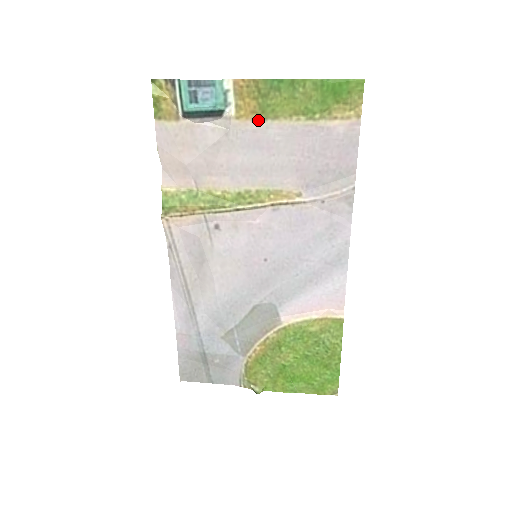
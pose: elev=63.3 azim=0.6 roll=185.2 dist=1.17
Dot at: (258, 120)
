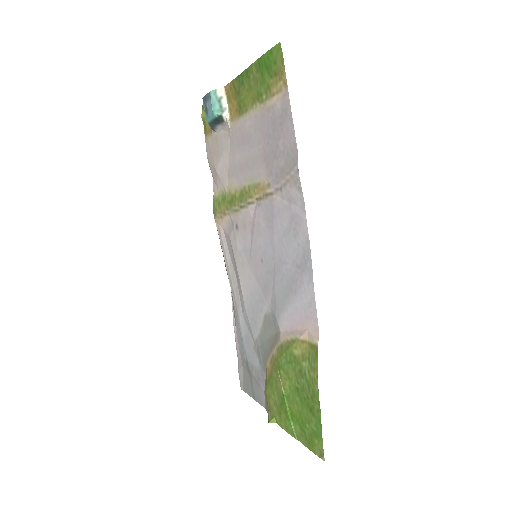
Dot at: (240, 117)
